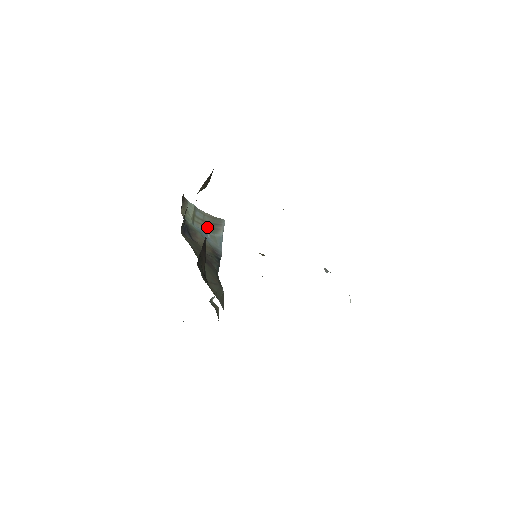
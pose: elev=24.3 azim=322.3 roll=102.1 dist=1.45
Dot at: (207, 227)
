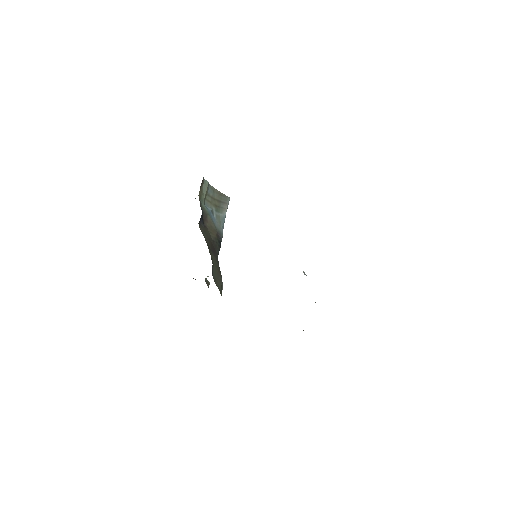
Dot at: (214, 205)
